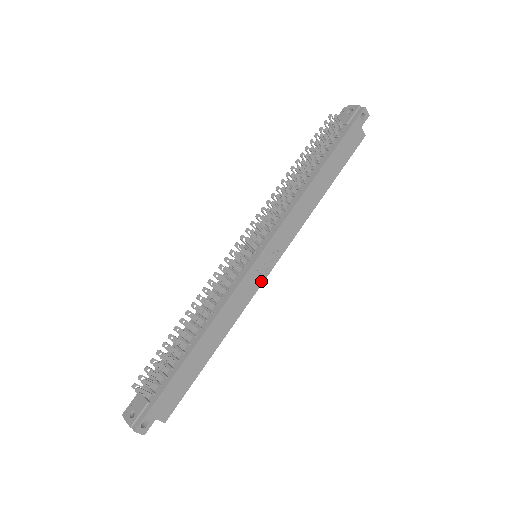
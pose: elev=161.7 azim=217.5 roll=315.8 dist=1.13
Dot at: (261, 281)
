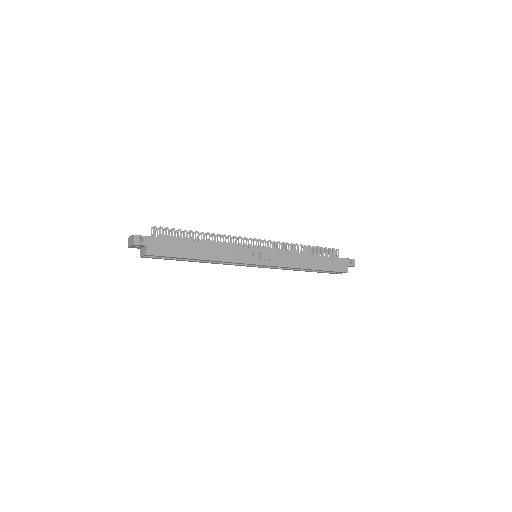
Dot at: (251, 262)
